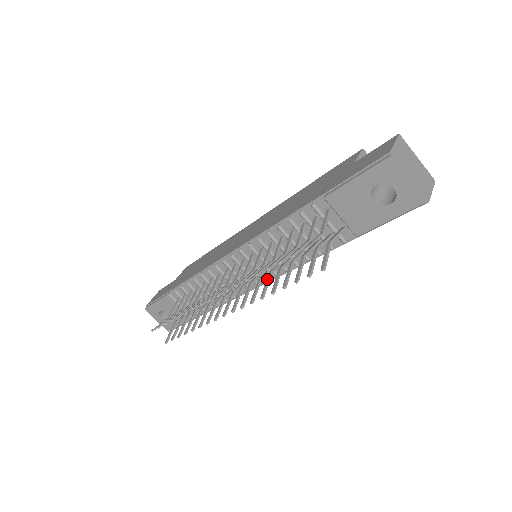
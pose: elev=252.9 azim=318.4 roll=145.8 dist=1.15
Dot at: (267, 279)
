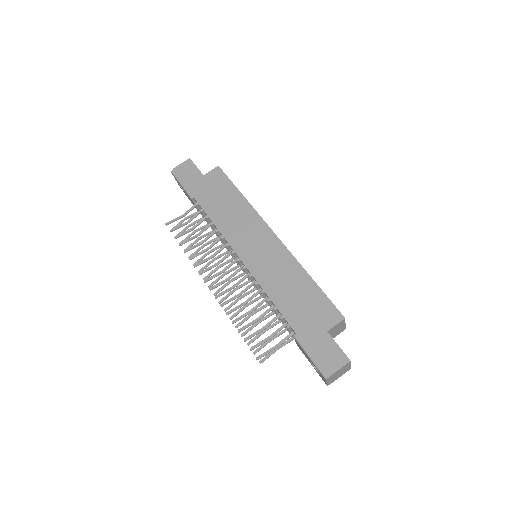
Dot at: (241, 309)
